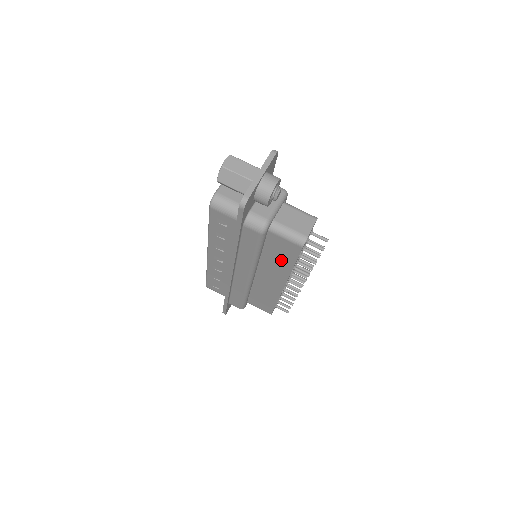
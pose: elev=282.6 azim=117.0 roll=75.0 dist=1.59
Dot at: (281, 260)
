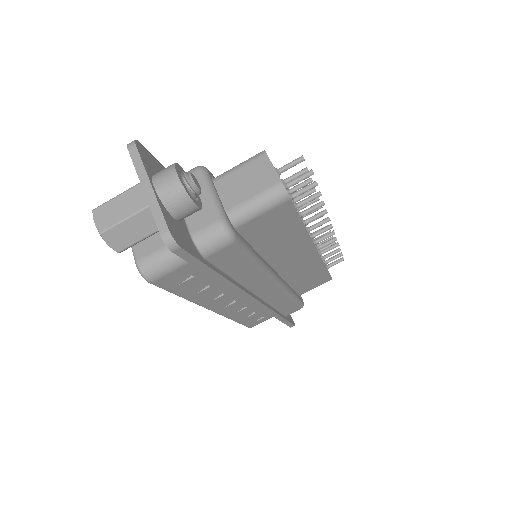
Dot at: (284, 235)
